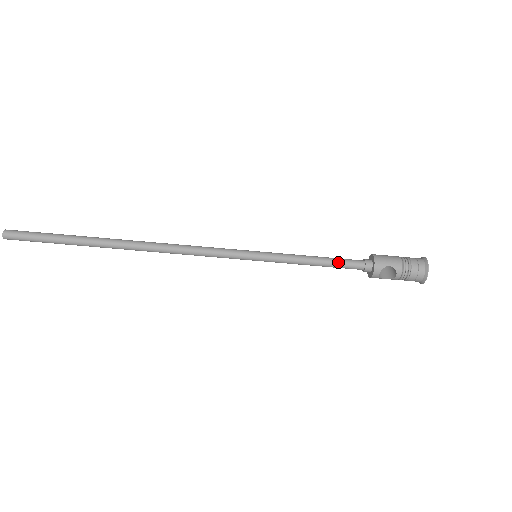
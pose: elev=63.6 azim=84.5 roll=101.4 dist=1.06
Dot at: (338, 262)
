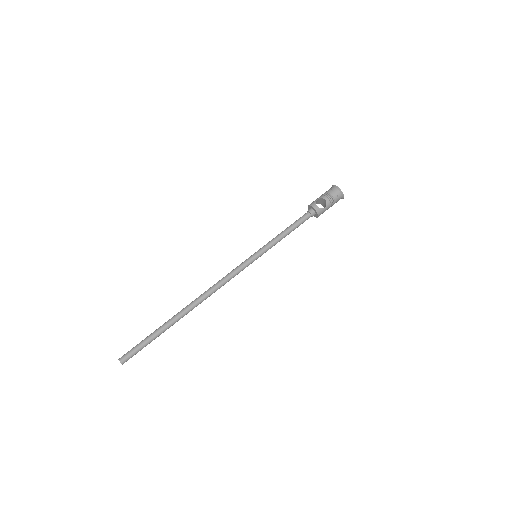
Dot at: (295, 222)
